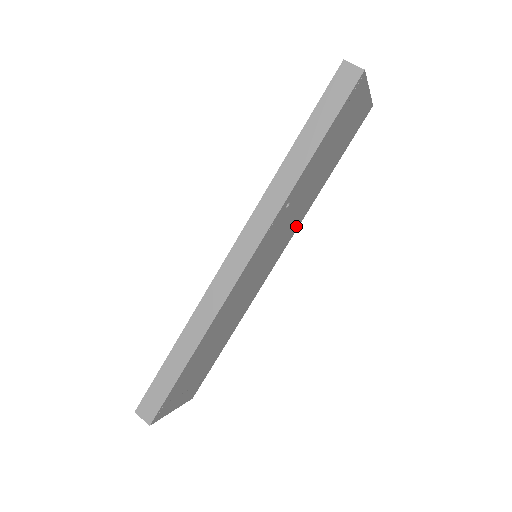
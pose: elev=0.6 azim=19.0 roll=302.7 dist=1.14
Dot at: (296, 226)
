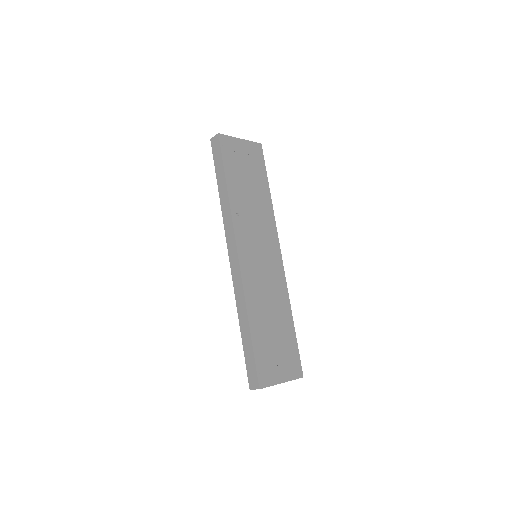
Dot at: (273, 227)
